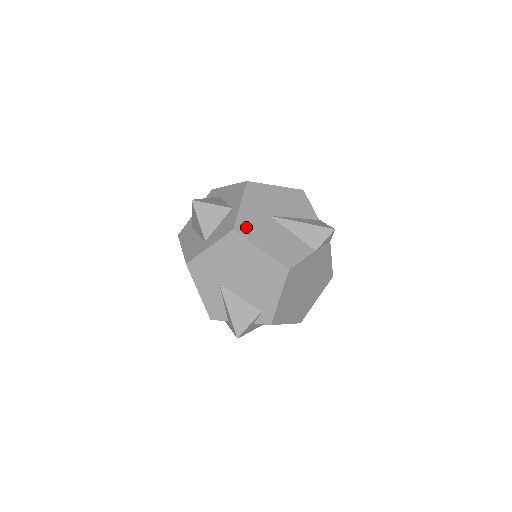
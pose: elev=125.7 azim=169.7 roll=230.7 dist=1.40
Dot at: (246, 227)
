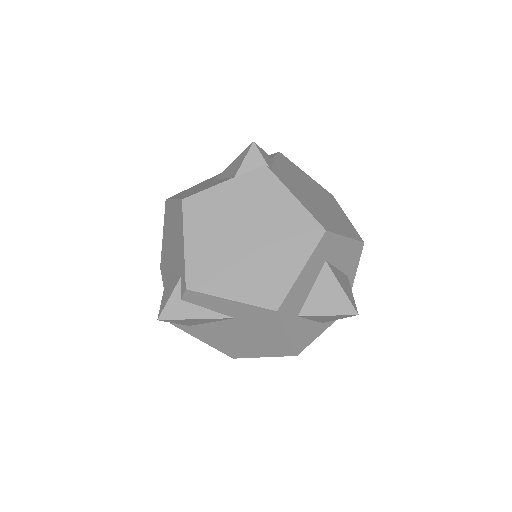
Dot at: occluded
